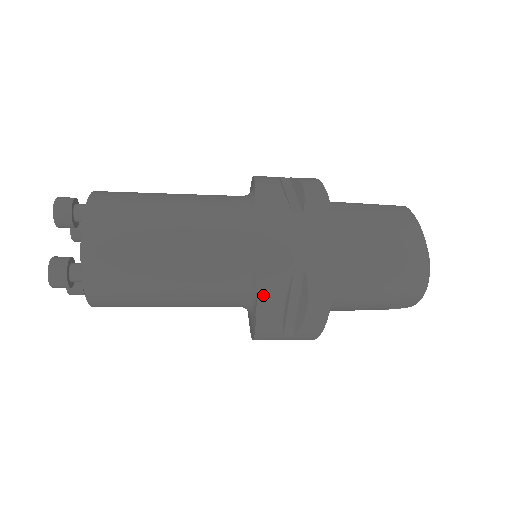
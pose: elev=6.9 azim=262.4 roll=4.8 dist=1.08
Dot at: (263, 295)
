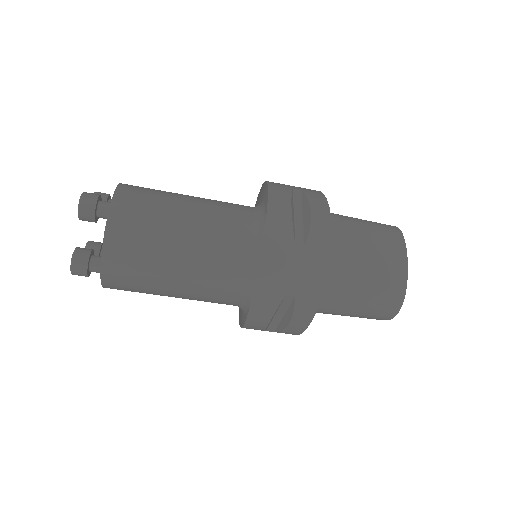
Dot at: (255, 310)
